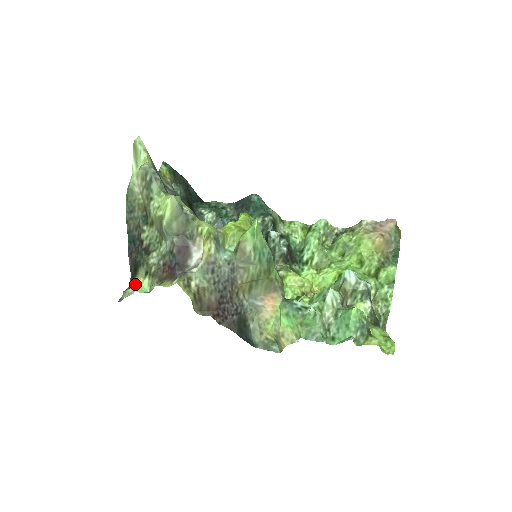
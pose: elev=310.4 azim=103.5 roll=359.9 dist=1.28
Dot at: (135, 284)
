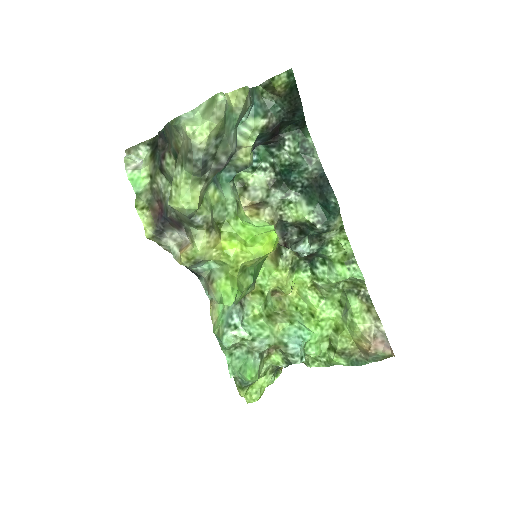
Dot at: (137, 170)
